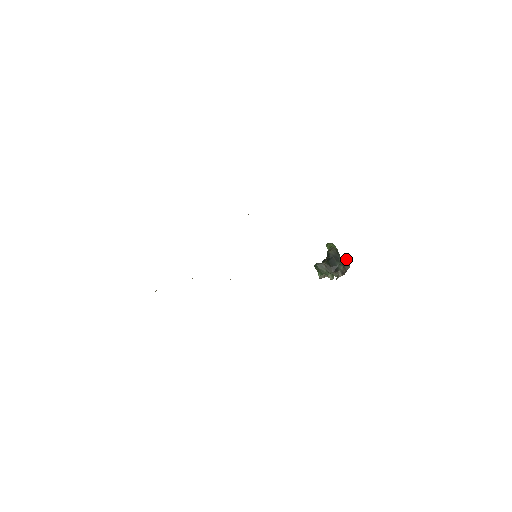
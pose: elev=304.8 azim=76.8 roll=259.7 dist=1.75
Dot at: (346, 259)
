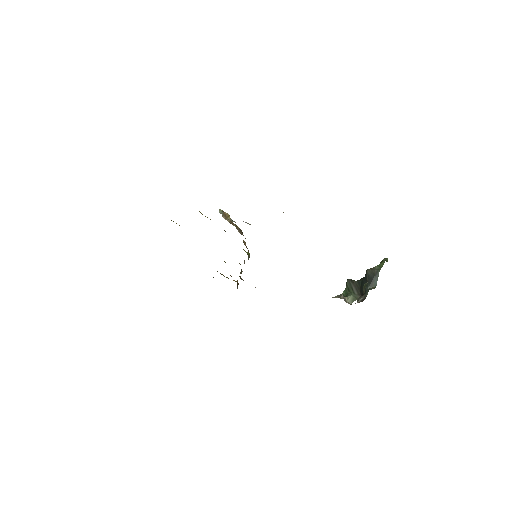
Dot at: (365, 285)
